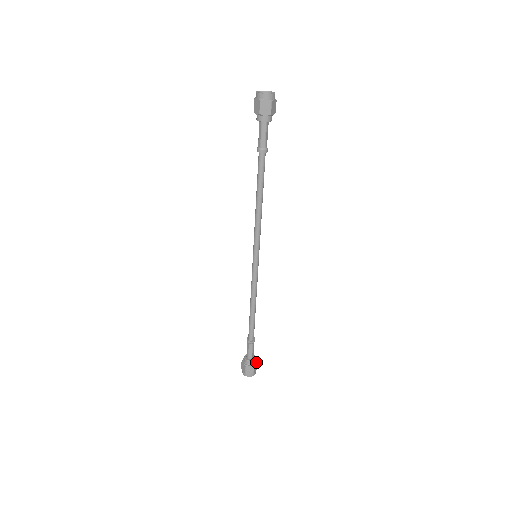
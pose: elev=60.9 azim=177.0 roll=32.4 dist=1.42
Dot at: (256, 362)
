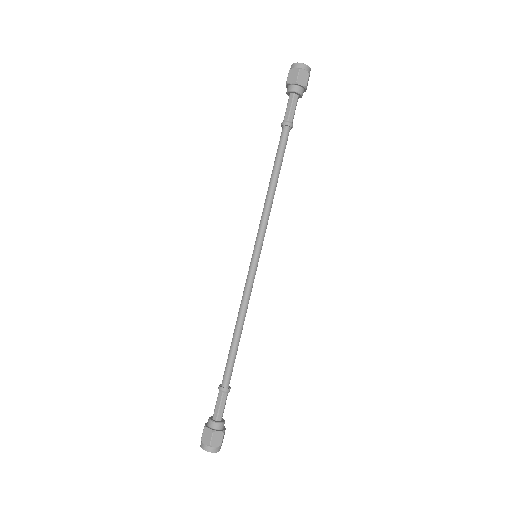
Dot at: occluded
